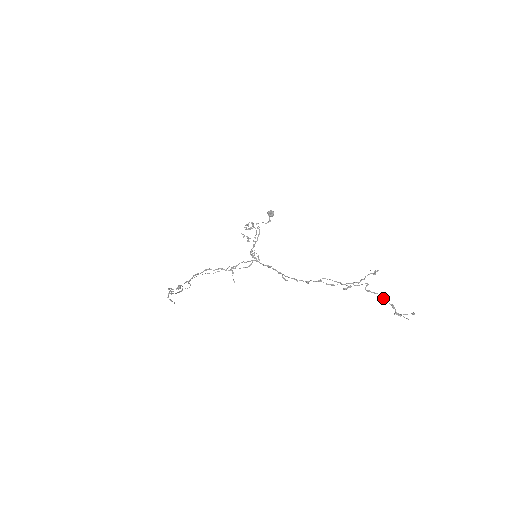
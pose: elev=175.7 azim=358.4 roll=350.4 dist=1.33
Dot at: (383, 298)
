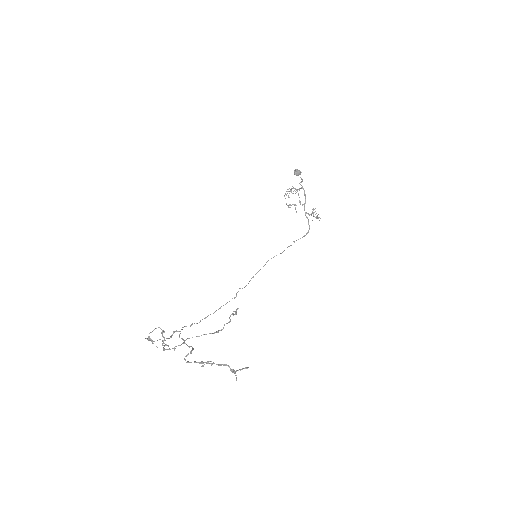
Dot at: (206, 363)
